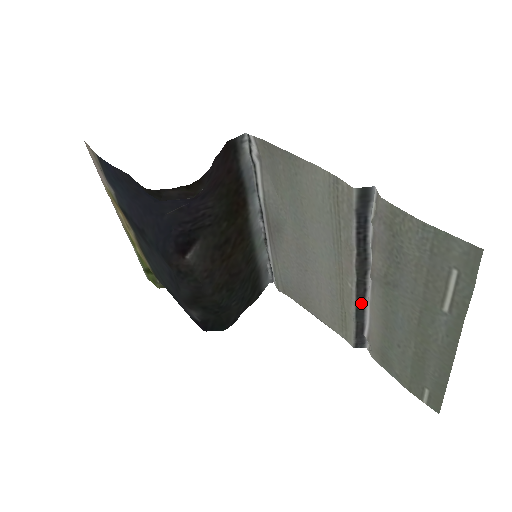
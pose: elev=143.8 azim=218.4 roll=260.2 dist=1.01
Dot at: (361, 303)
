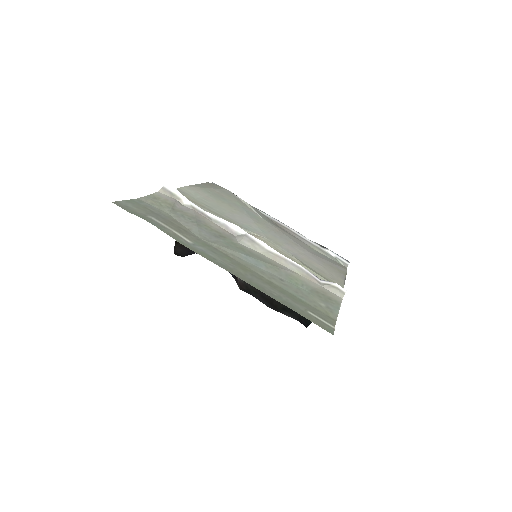
Dot at: occluded
